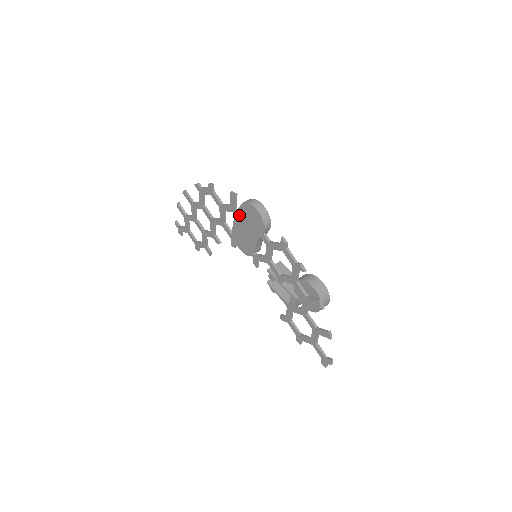
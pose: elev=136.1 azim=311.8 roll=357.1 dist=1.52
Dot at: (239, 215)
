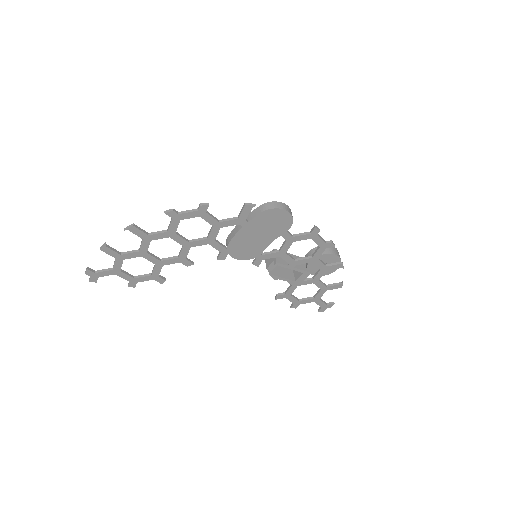
Dot at: (251, 224)
